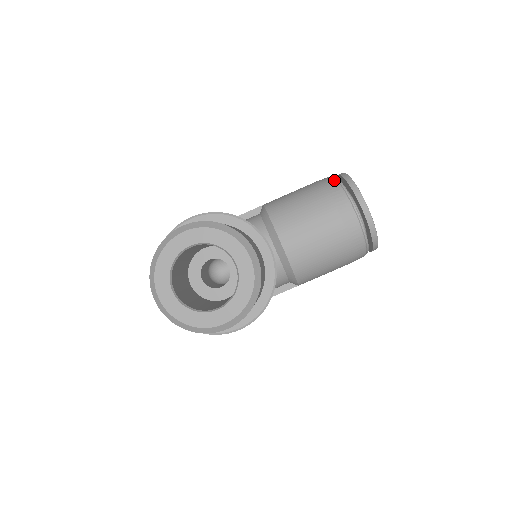
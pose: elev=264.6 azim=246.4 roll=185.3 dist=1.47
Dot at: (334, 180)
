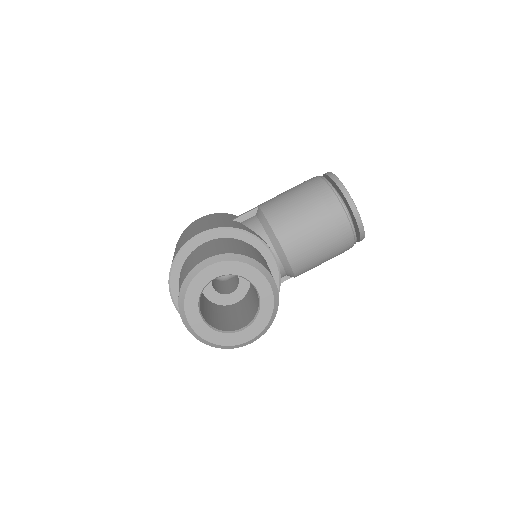
Dot at: (326, 184)
